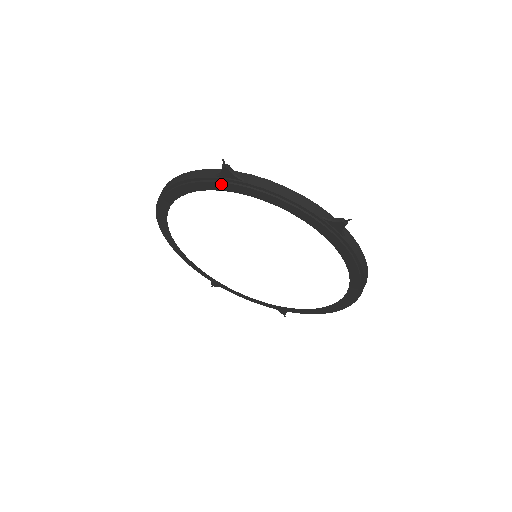
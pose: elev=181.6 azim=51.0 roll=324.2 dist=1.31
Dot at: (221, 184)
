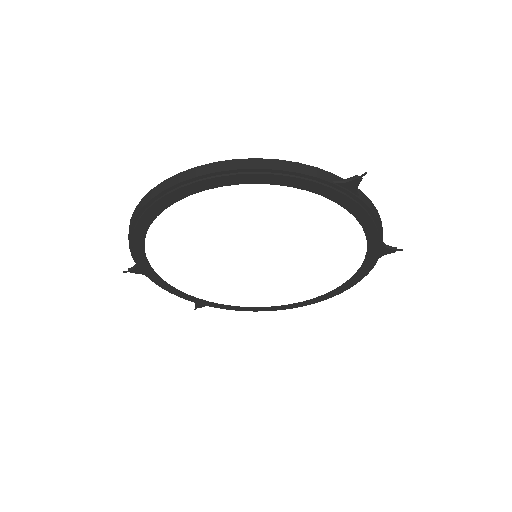
Dot at: (333, 191)
